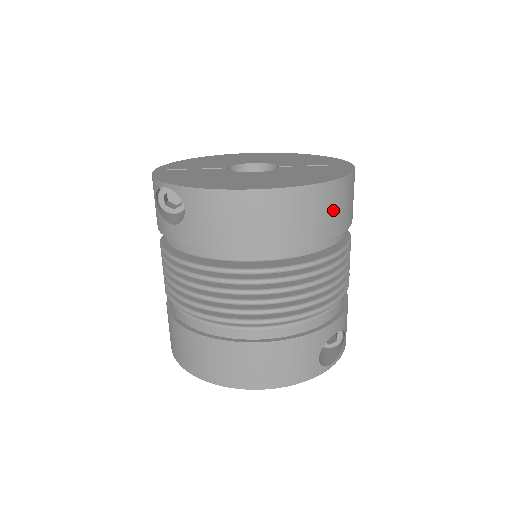
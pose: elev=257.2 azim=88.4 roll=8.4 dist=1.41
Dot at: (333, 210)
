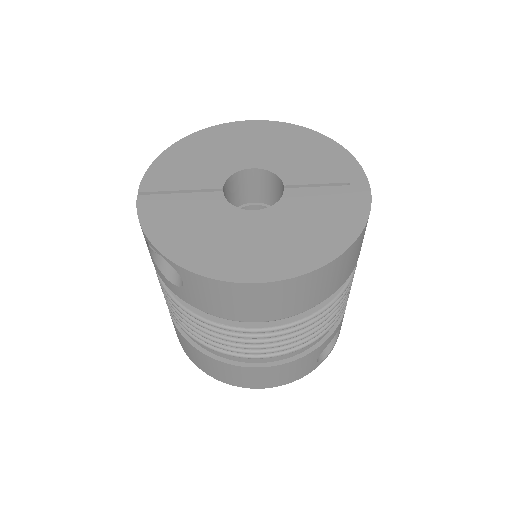
Dot at: (343, 270)
